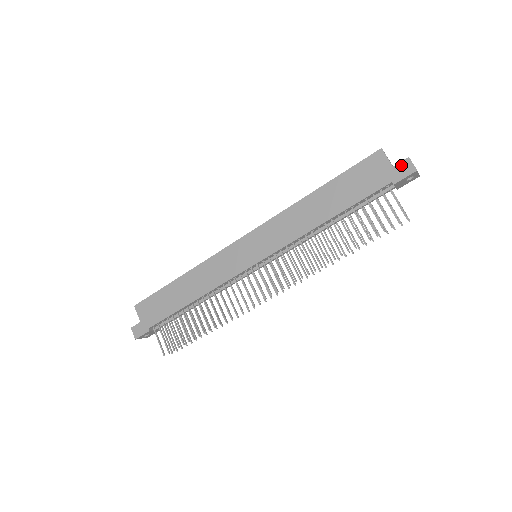
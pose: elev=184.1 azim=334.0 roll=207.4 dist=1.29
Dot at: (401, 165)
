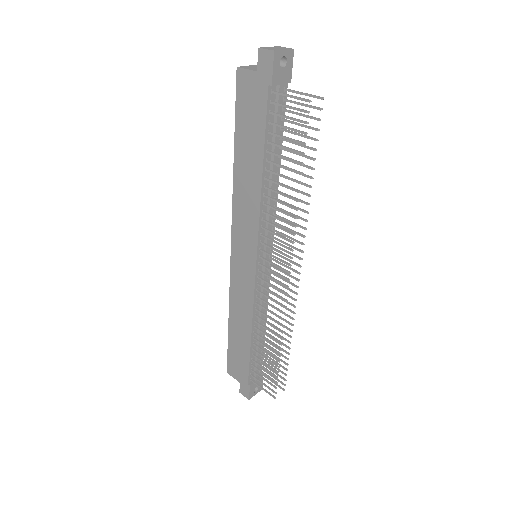
Dot at: (260, 62)
